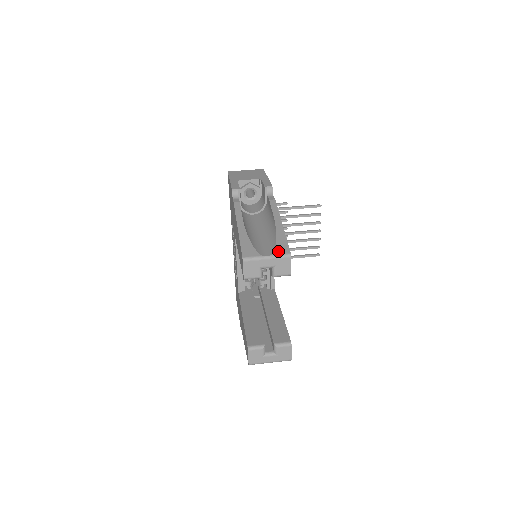
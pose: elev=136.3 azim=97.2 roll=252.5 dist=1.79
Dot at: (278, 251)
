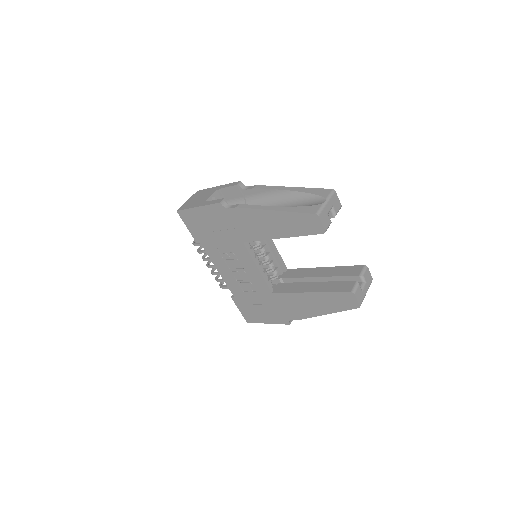
Dot at: (324, 194)
